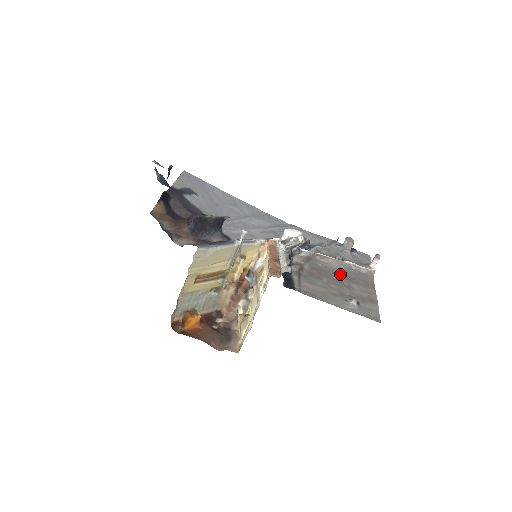
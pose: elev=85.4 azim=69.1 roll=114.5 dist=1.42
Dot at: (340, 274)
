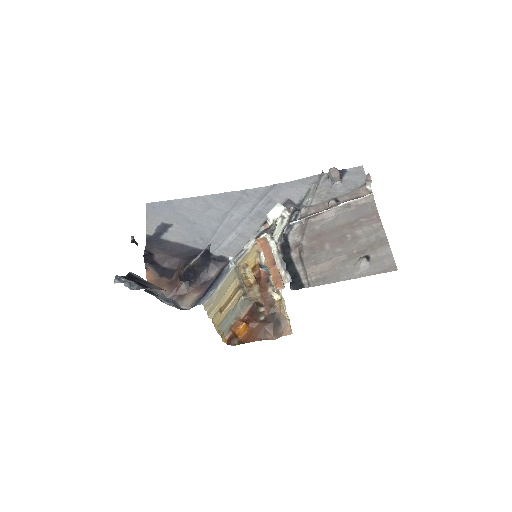
Dot at: (340, 226)
